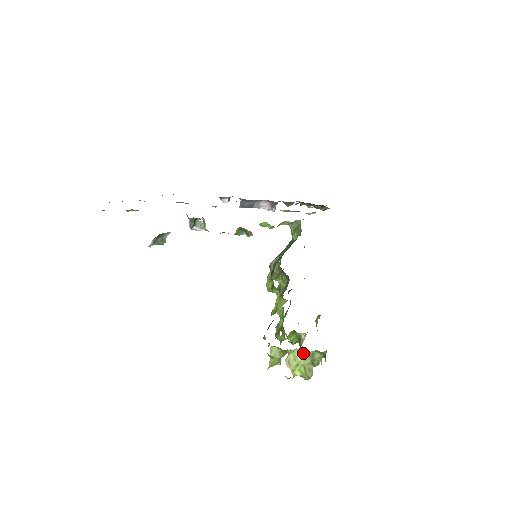
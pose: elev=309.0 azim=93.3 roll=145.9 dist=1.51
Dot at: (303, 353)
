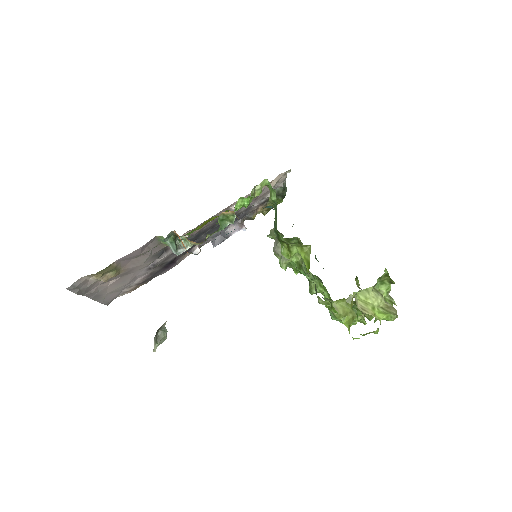
Dot at: (368, 292)
